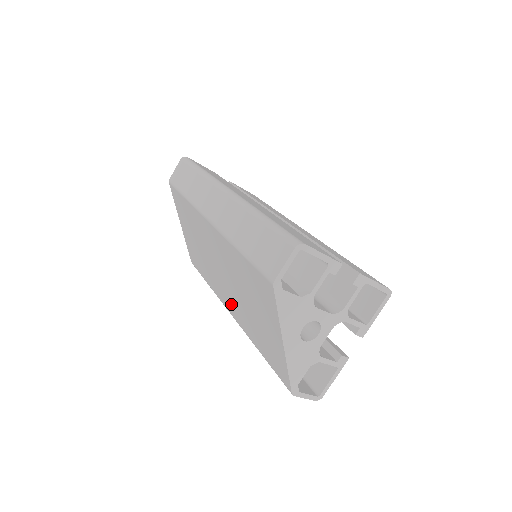
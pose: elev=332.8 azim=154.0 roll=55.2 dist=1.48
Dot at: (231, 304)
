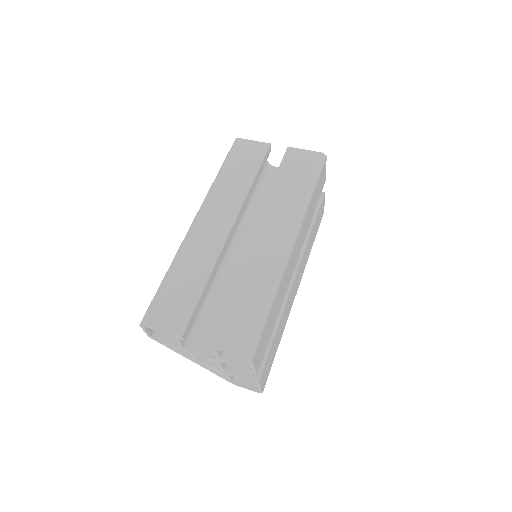
Dot at: occluded
